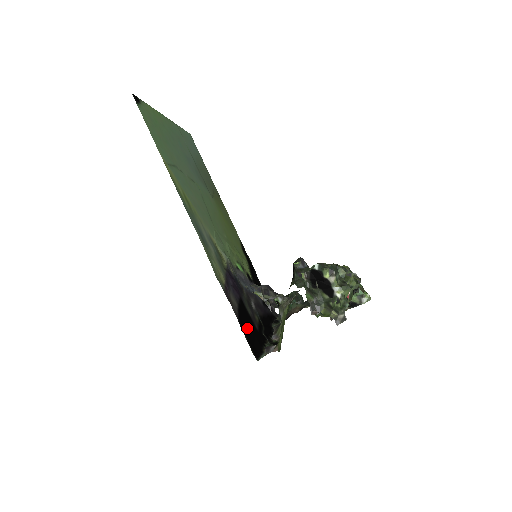
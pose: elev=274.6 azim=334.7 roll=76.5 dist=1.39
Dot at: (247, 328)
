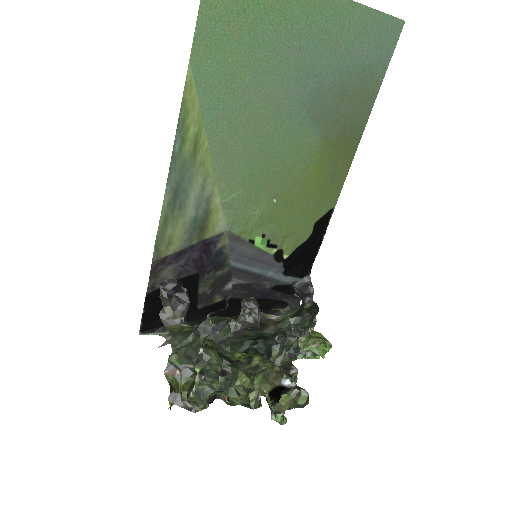
Dot at: occluded
